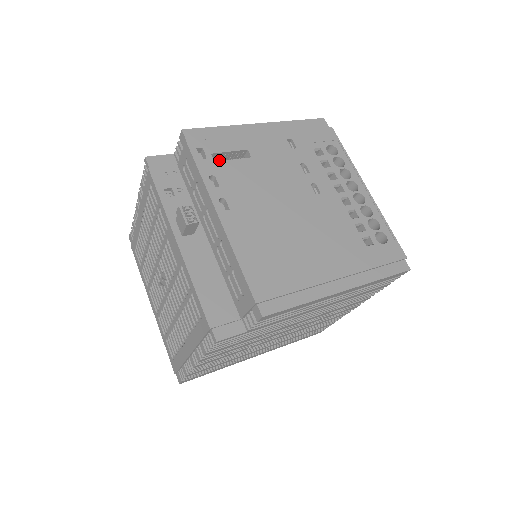
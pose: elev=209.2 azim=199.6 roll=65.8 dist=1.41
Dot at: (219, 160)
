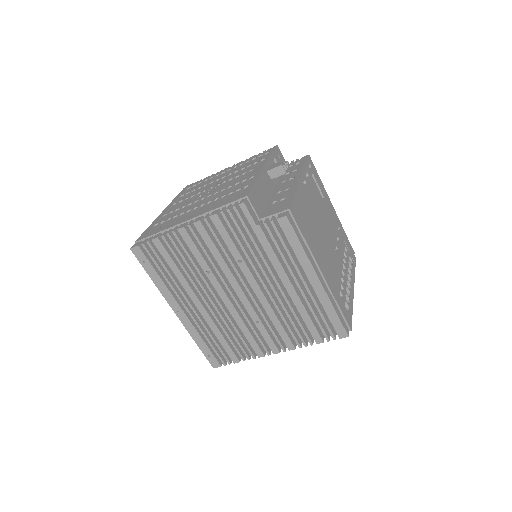
Dot at: occluded
